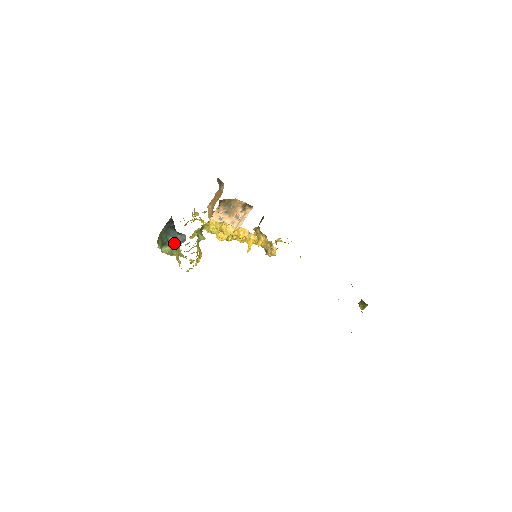
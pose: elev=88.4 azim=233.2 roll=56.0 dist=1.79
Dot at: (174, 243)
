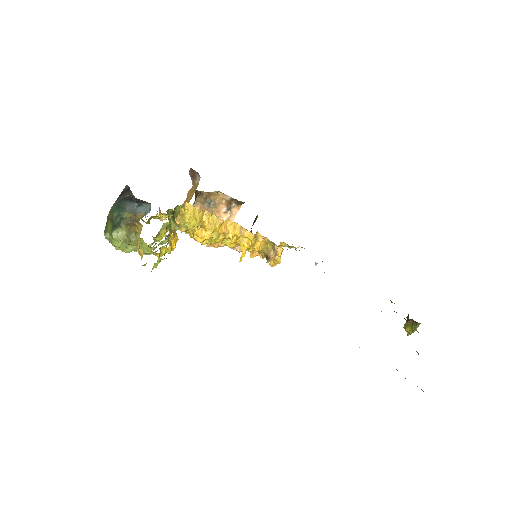
Dot at: (132, 222)
